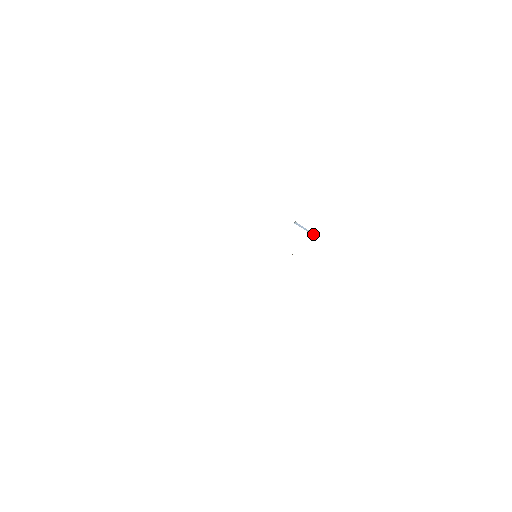
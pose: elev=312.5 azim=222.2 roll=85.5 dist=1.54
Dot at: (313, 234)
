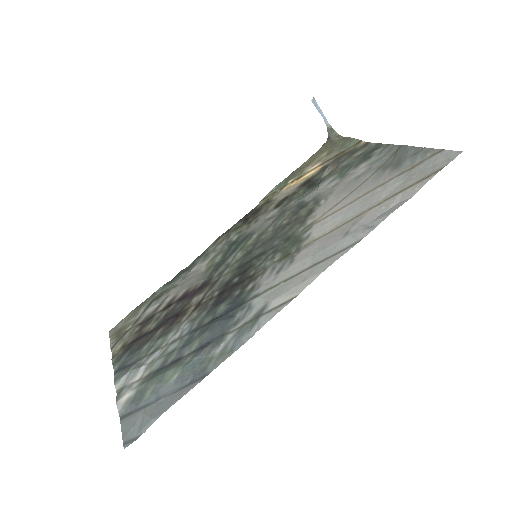
Dot at: (331, 131)
